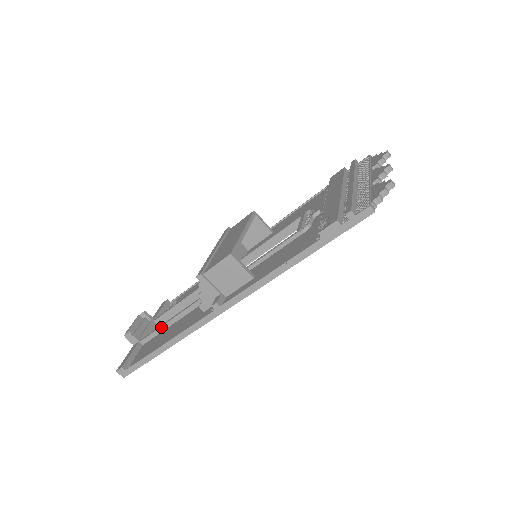
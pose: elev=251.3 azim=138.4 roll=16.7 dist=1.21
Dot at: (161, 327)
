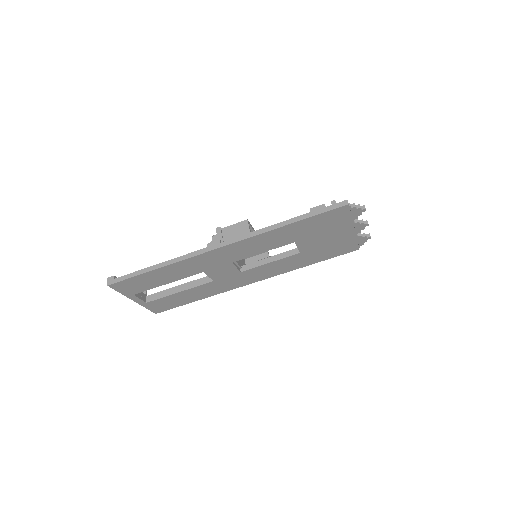
Dot at: occluded
